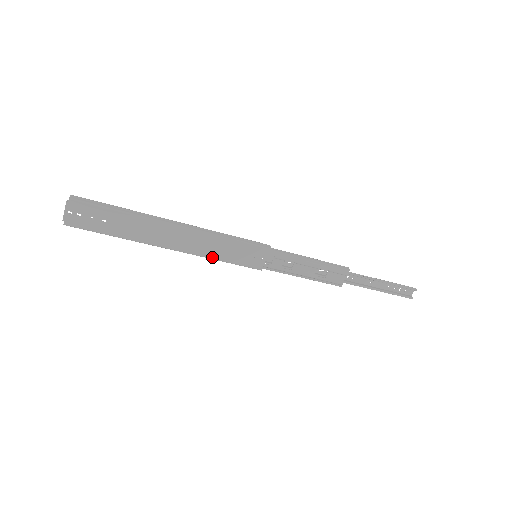
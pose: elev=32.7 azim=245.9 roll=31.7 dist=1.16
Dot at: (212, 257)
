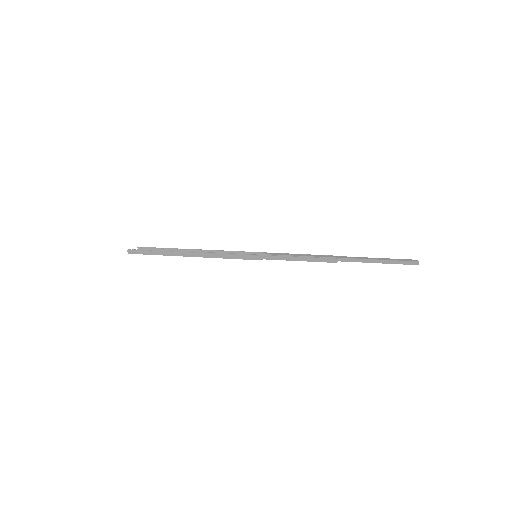
Dot at: occluded
